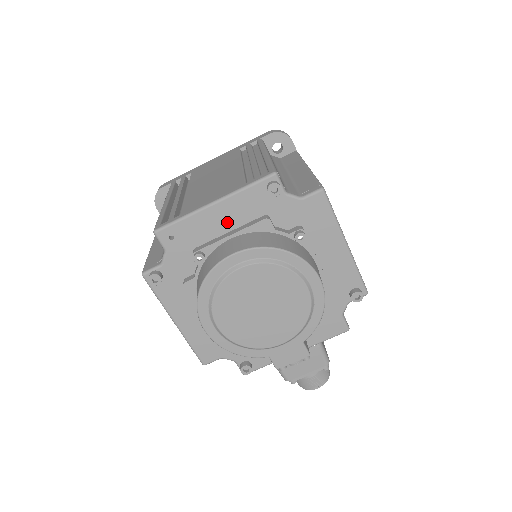
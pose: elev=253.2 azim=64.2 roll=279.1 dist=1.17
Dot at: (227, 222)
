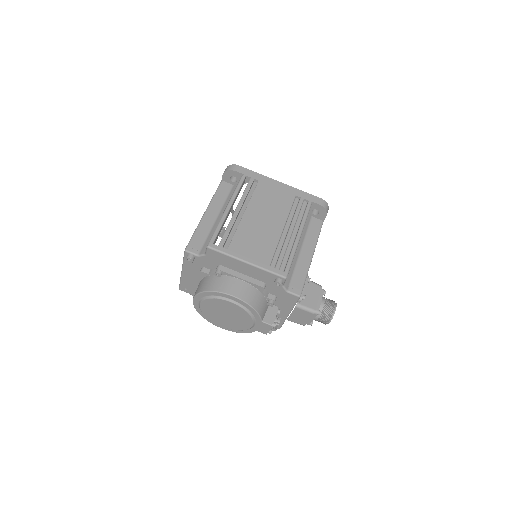
Dot at: (194, 276)
